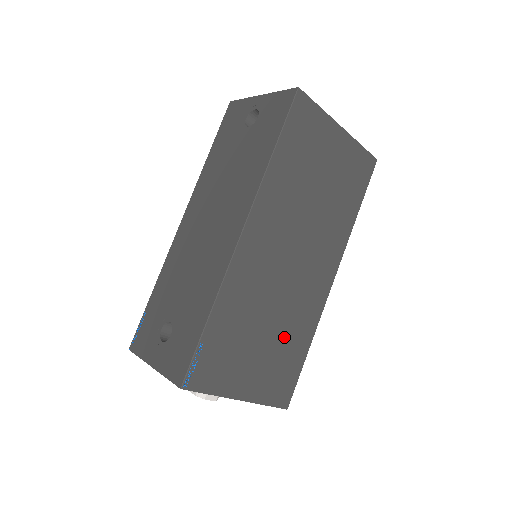
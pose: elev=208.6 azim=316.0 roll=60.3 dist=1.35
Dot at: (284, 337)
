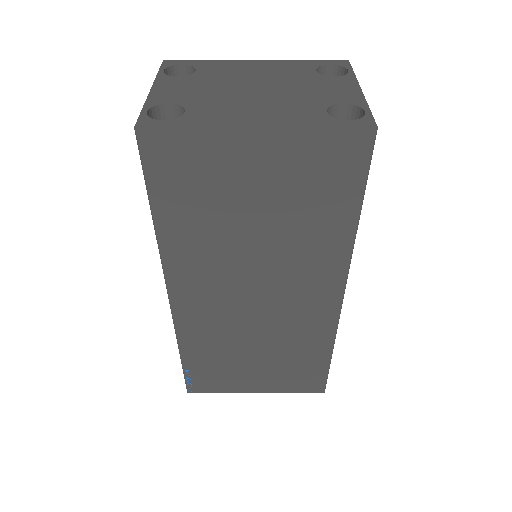
Dot at: (286, 352)
